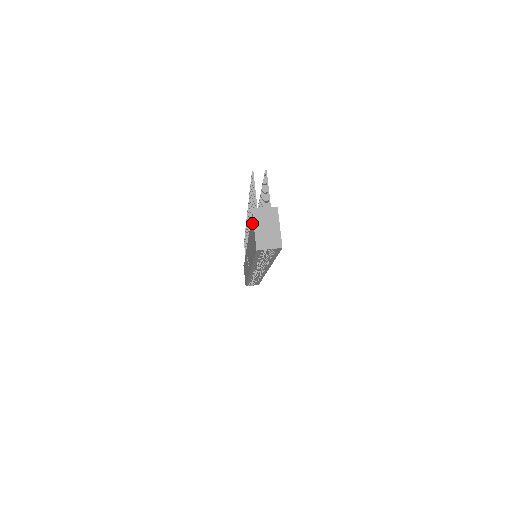
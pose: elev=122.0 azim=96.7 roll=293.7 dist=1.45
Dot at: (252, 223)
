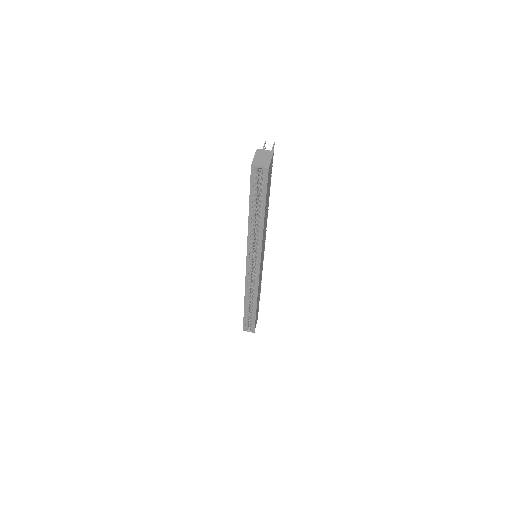
Dot at: occluded
